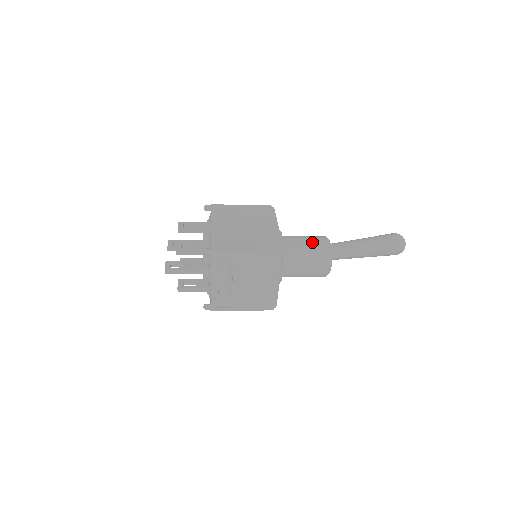
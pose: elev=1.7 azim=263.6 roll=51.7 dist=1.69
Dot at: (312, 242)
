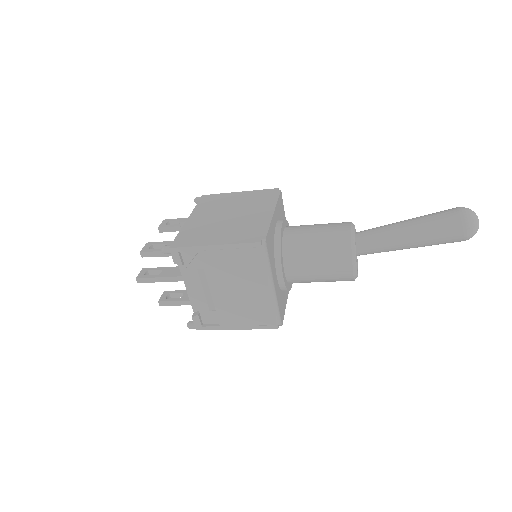
Dot at: (325, 230)
